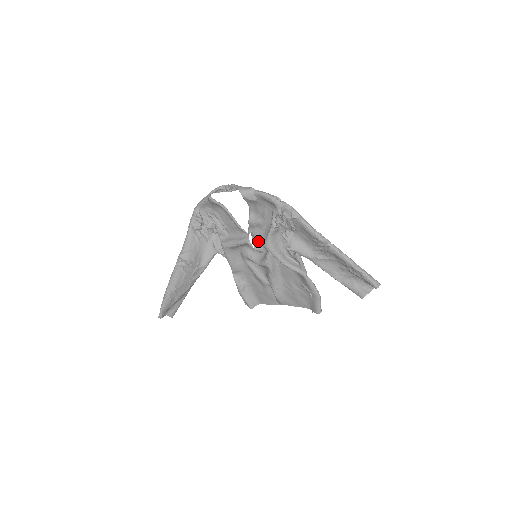
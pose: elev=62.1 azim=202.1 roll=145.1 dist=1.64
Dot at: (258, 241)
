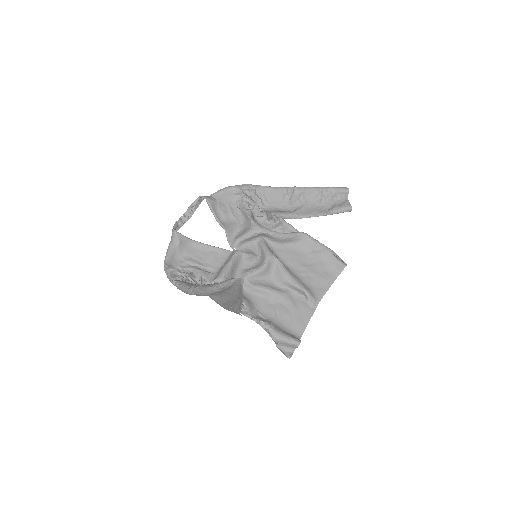
Dot at: (246, 235)
